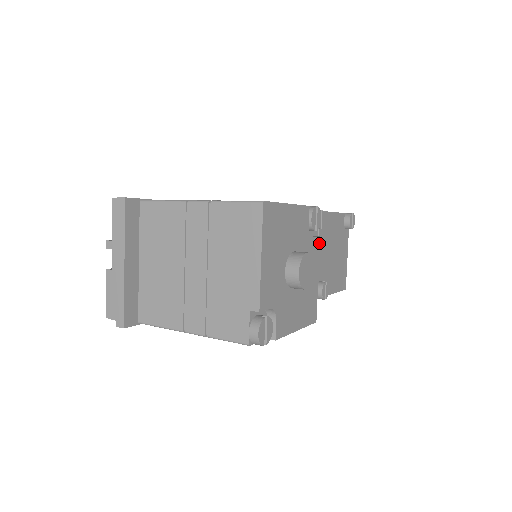
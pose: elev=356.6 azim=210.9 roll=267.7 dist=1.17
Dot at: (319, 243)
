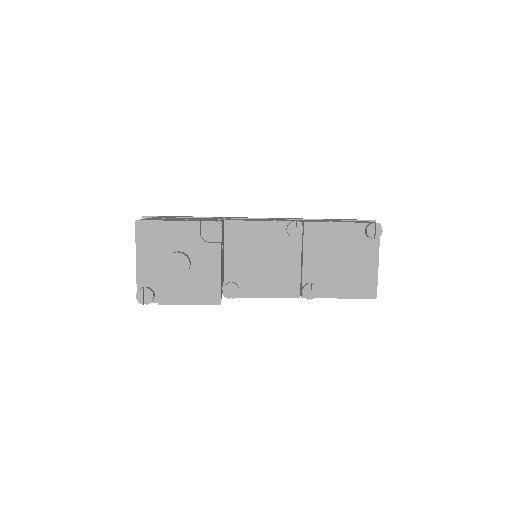
Dot at: (220, 248)
